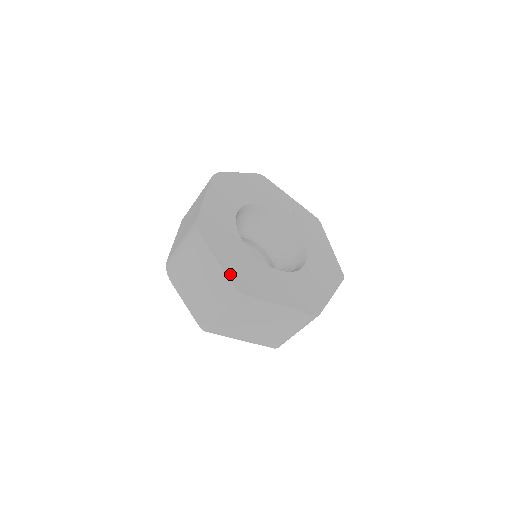
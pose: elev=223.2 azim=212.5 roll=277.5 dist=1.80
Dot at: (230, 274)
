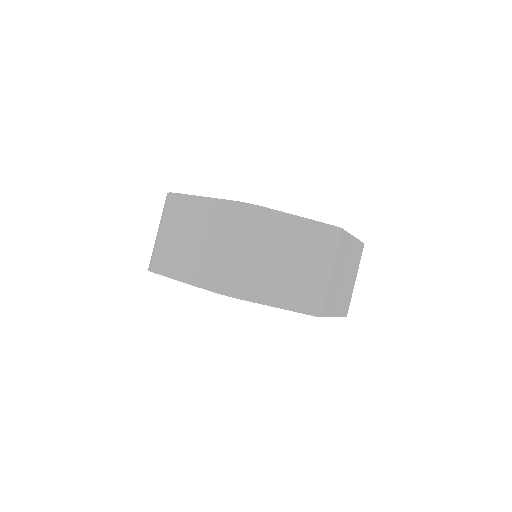
Dot at: (316, 221)
